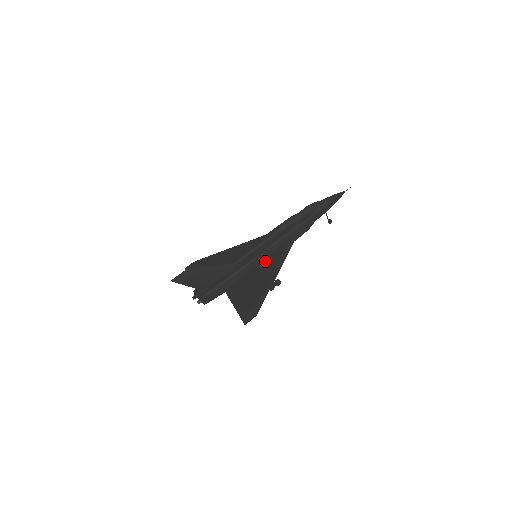
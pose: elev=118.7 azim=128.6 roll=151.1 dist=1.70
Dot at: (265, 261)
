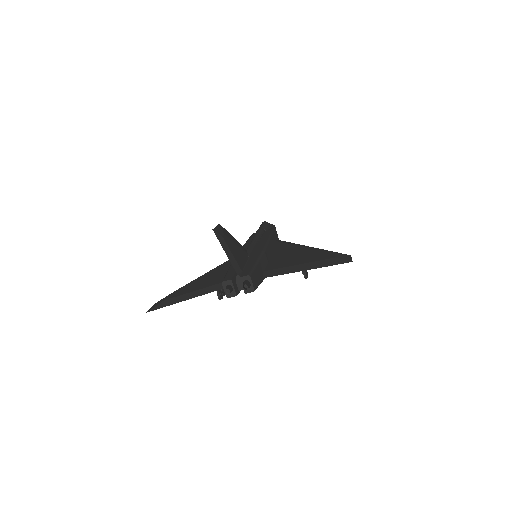
Dot at: (276, 251)
